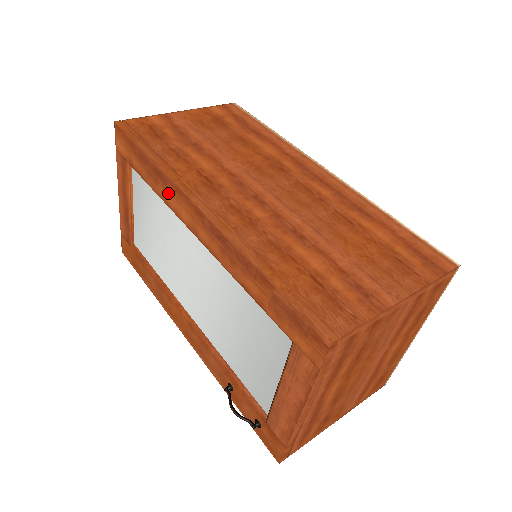
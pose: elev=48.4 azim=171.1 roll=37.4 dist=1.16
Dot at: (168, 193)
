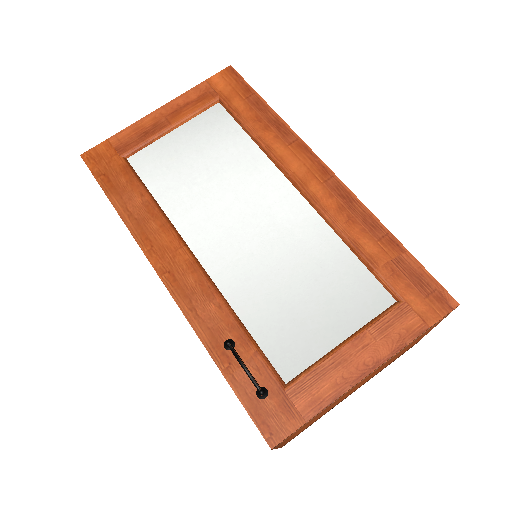
Dot at: (281, 142)
